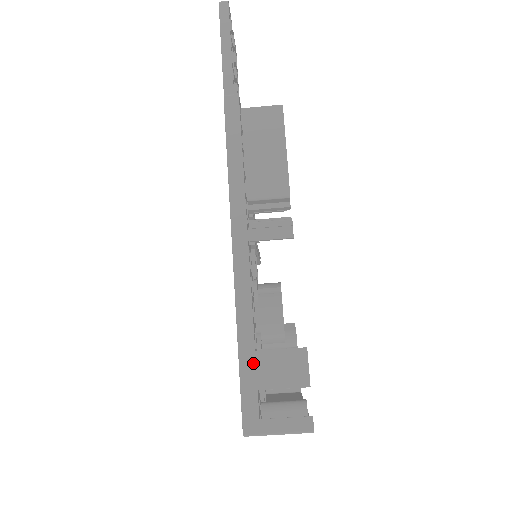
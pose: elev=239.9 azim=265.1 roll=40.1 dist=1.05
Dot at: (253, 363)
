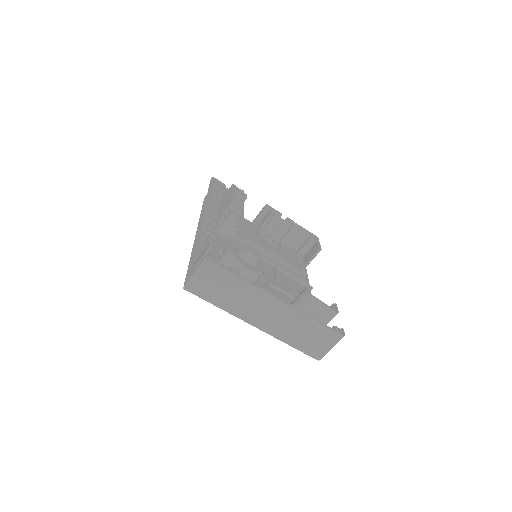
Dot at: (192, 260)
